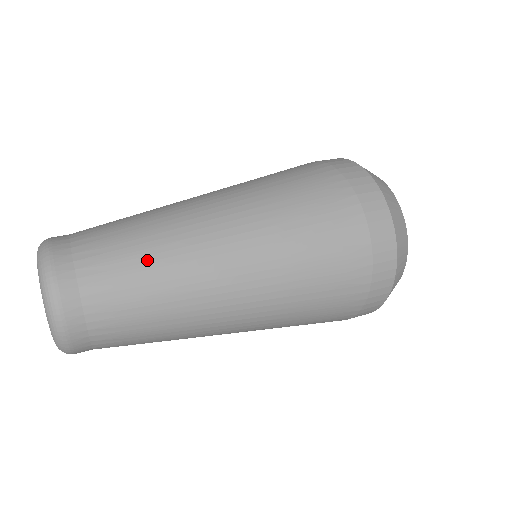
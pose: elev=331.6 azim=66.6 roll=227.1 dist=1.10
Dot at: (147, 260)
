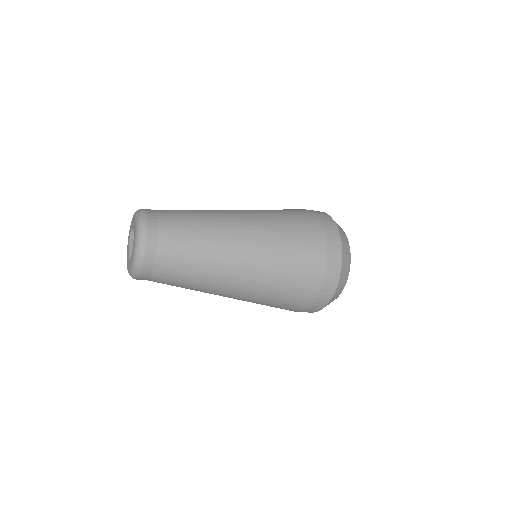
Dot at: (198, 223)
